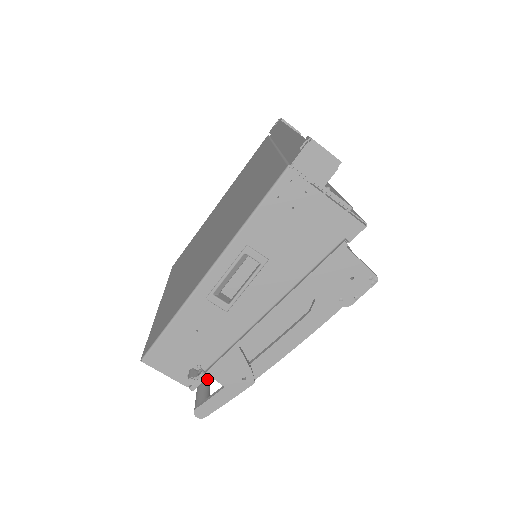
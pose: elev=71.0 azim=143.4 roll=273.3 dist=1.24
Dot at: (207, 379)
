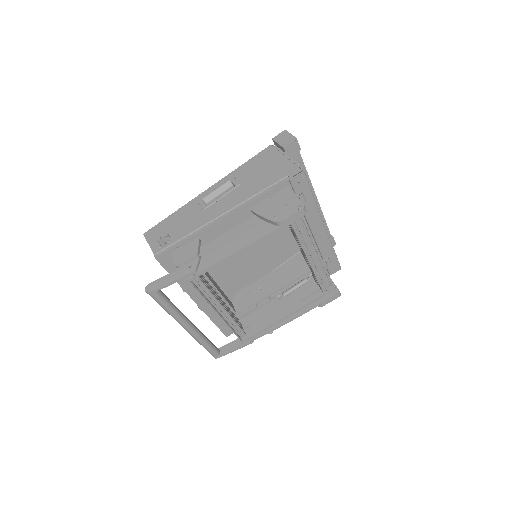
Dot at: occluded
